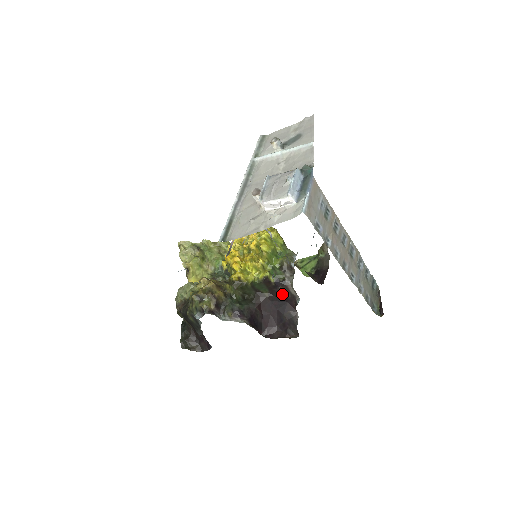
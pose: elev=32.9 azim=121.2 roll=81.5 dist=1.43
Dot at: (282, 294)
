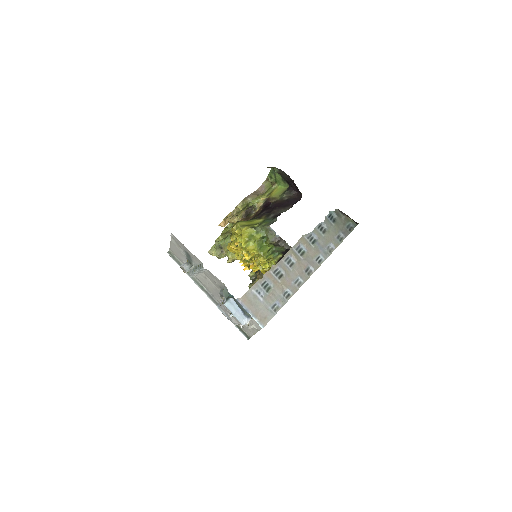
Dot at: occluded
